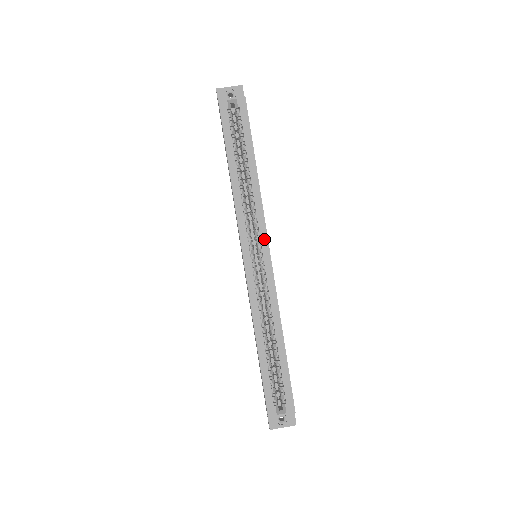
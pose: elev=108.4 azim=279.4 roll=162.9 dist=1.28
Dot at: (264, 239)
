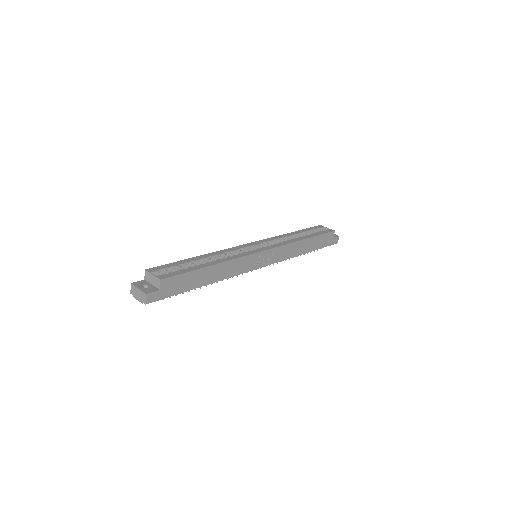
Dot at: (271, 247)
